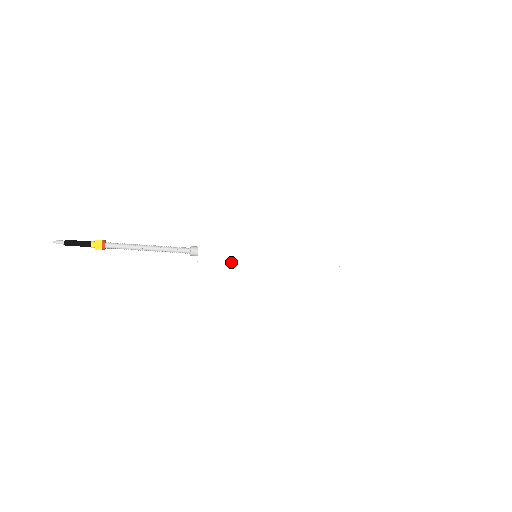
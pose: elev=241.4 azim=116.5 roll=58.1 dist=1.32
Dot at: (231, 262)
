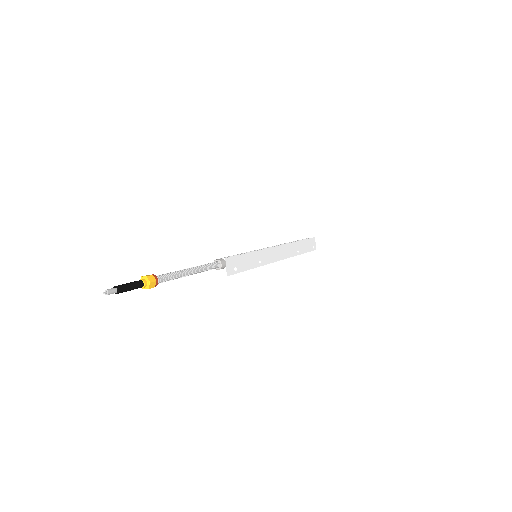
Dot at: (246, 267)
